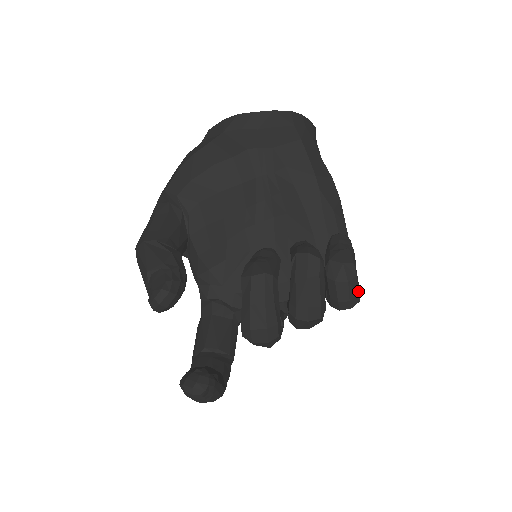
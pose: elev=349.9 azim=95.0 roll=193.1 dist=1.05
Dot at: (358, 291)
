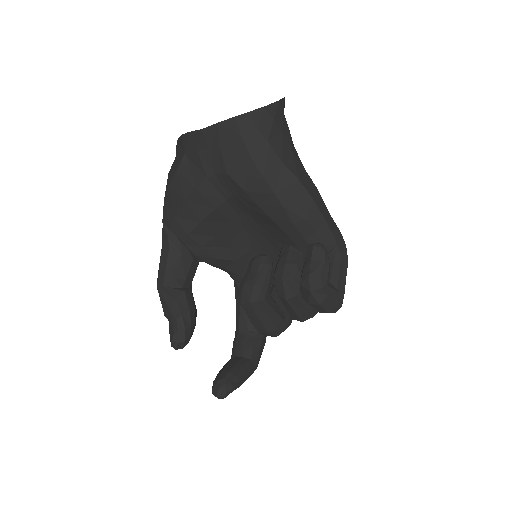
Dot at: (335, 303)
